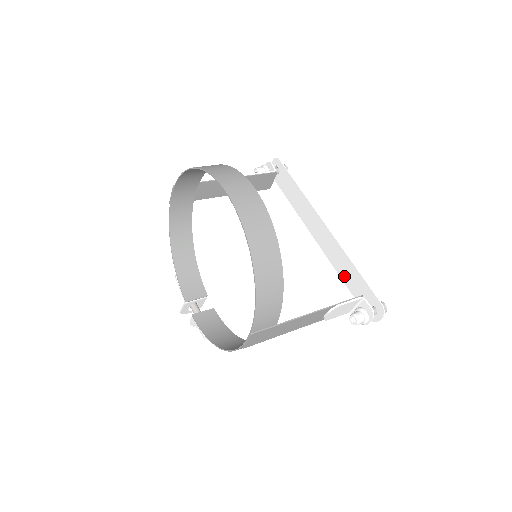
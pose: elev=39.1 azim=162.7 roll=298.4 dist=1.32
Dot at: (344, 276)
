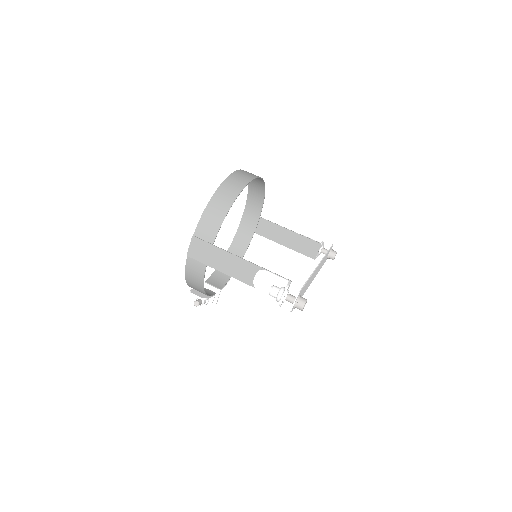
Dot at: (303, 292)
